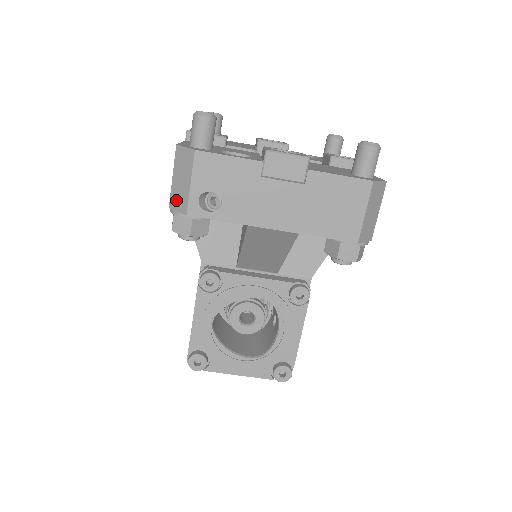
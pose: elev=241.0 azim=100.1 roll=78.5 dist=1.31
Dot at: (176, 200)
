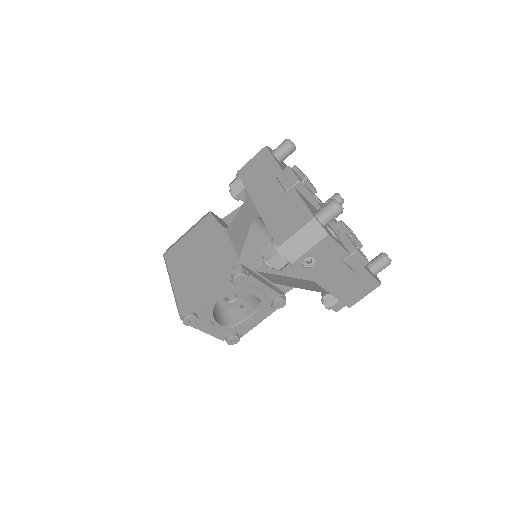
Dot at: (289, 249)
